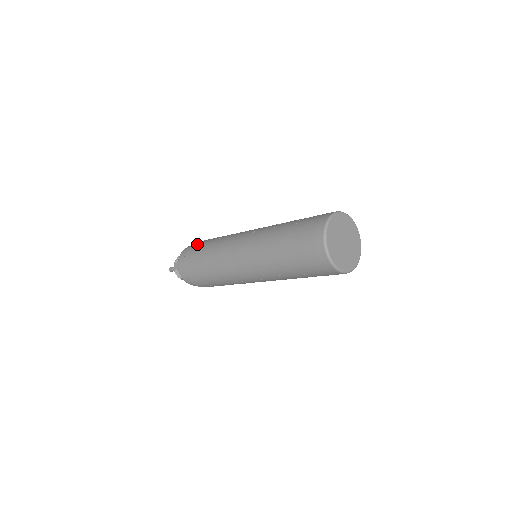
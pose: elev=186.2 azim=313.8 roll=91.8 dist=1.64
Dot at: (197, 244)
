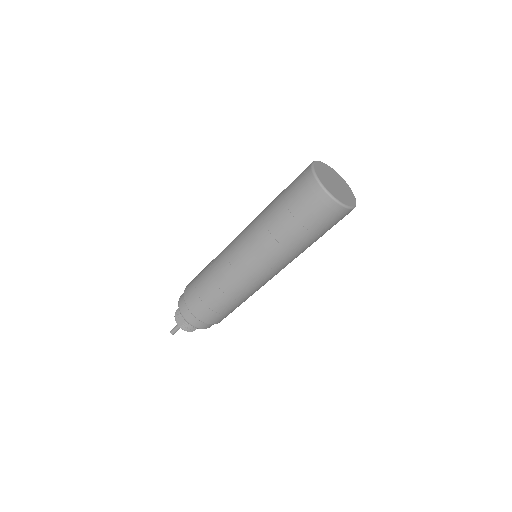
Dot at: (190, 285)
